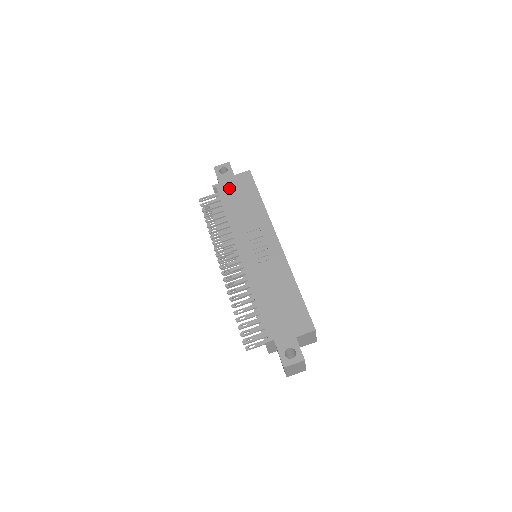
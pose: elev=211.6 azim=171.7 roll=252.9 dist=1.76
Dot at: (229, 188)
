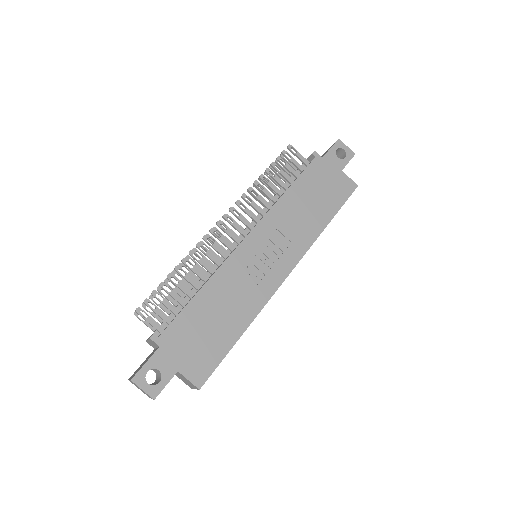
Dot at: (323, 174)
